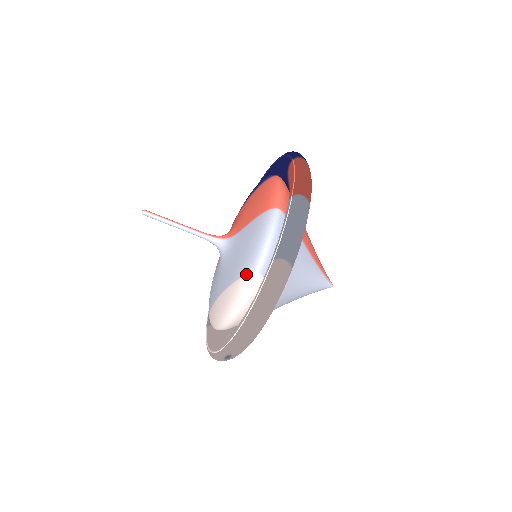
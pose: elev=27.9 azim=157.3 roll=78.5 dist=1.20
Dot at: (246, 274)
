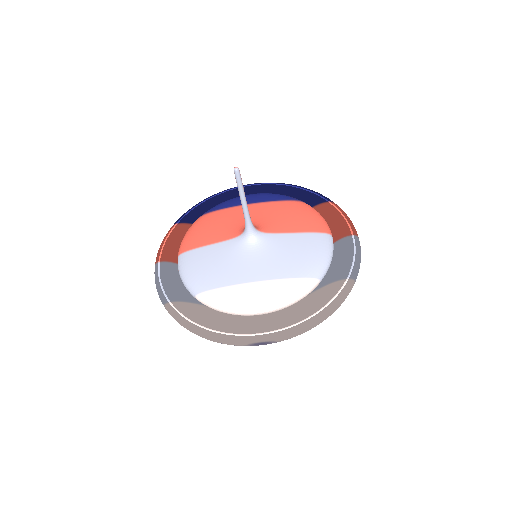
Dot at: (311, 278)
